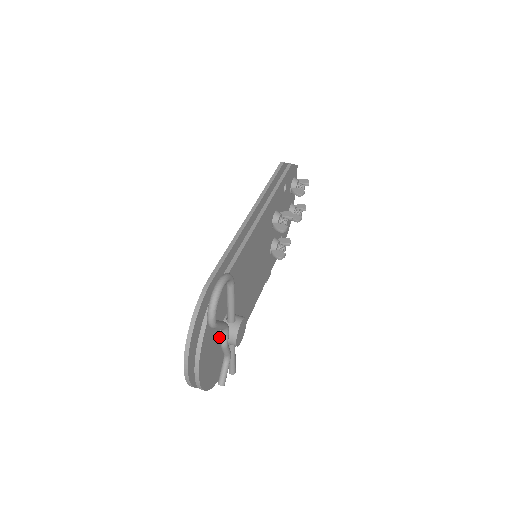
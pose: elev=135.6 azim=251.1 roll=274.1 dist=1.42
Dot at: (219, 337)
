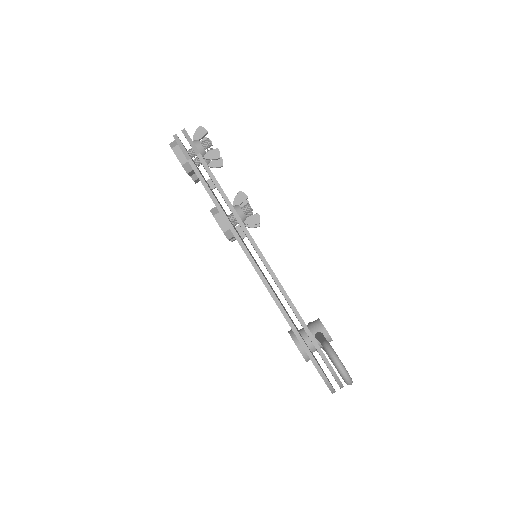
Dot at: occluded
